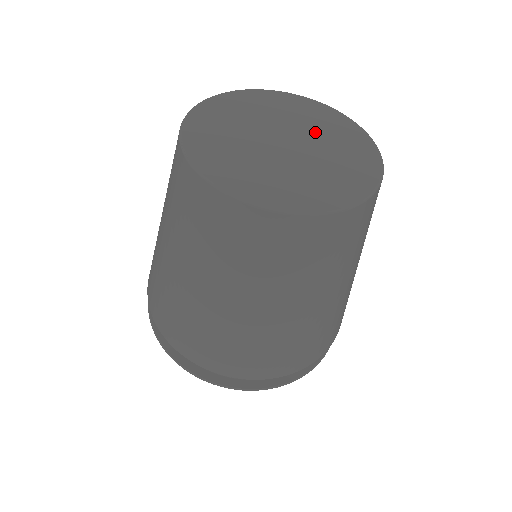
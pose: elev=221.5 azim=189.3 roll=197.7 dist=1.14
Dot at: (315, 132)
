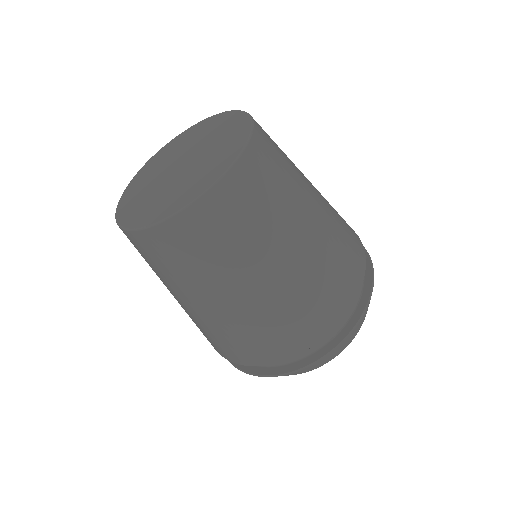
Dot at: (188, 146)
